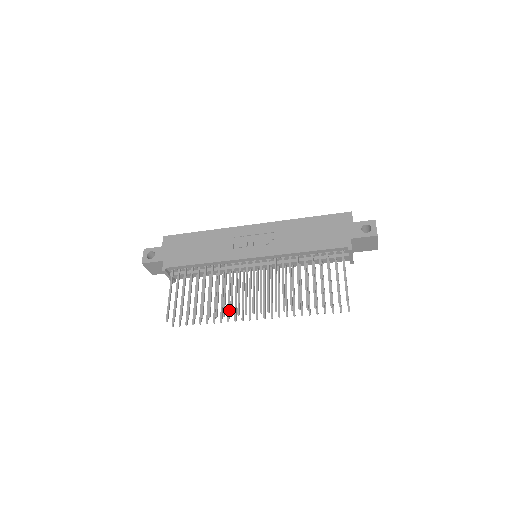
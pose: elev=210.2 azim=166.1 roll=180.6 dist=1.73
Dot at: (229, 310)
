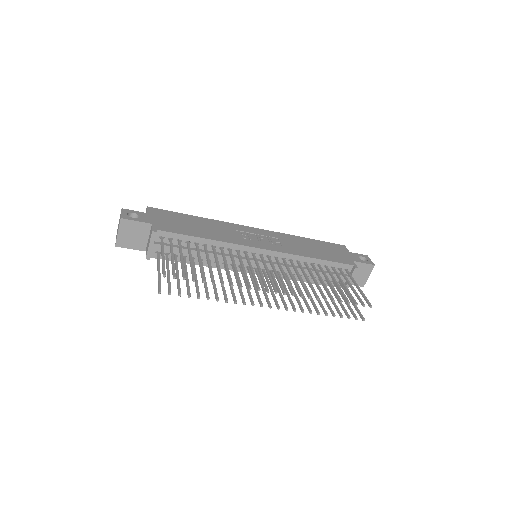
Dot at: (234, 293)
